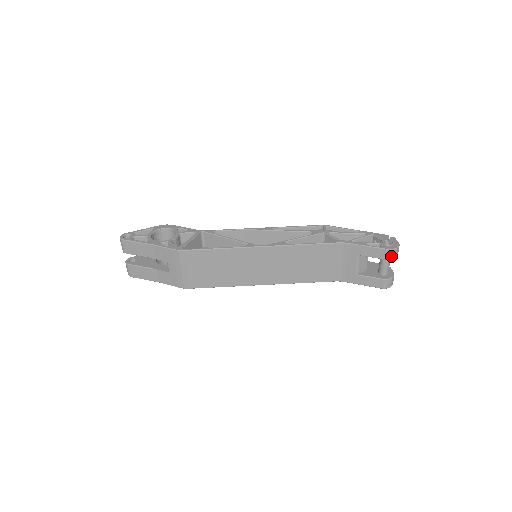
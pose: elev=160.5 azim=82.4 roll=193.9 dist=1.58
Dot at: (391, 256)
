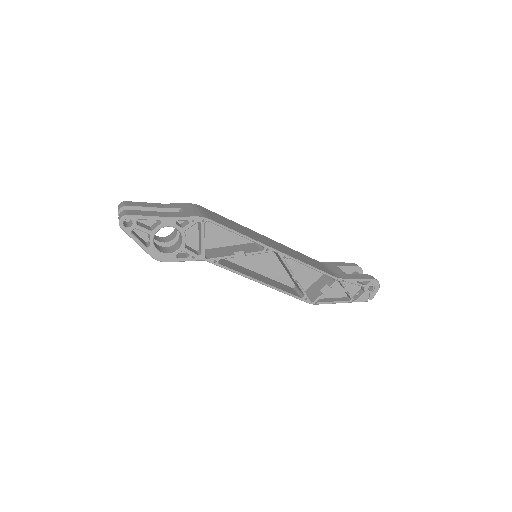
Dot at: (358, 266)
